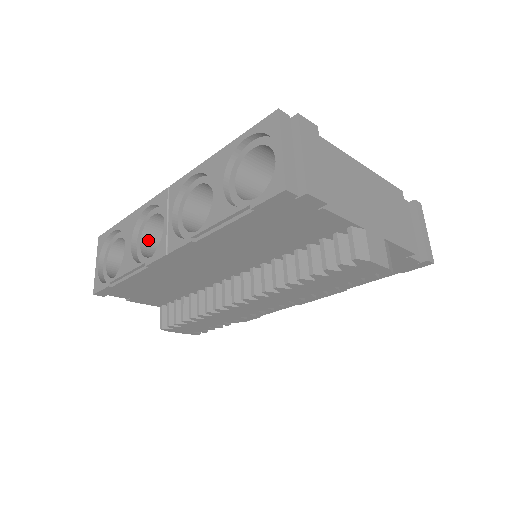
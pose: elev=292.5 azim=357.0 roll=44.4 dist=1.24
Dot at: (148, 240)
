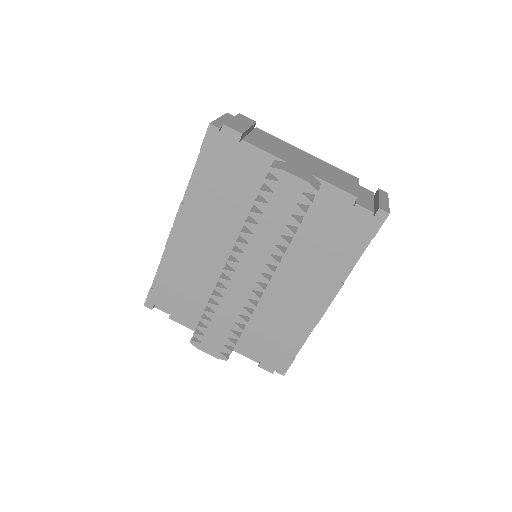
Dot at: occluded
